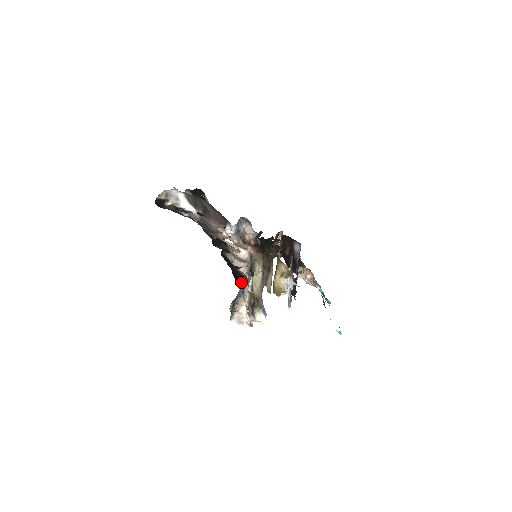
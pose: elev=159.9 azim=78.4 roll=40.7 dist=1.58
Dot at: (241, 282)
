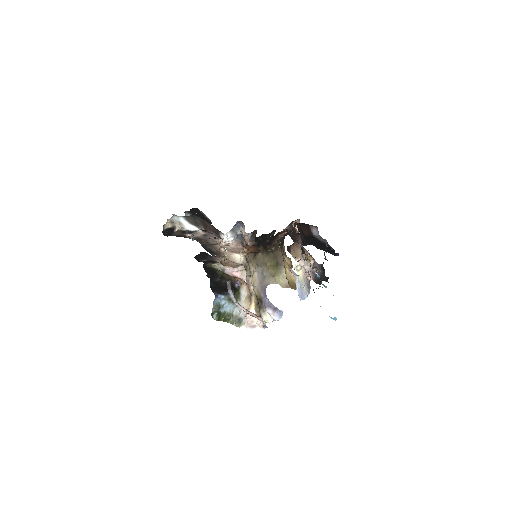
Dot at: (224, 290)
